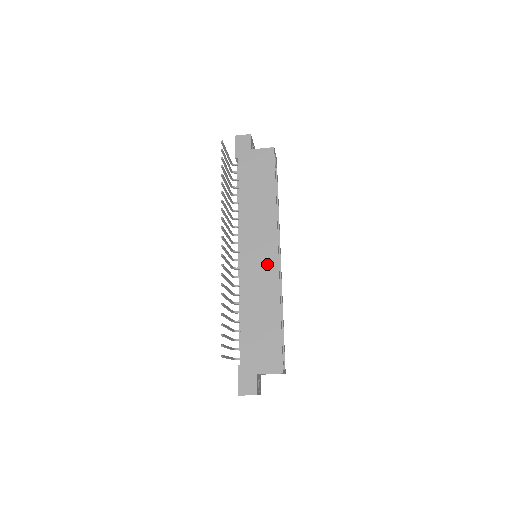
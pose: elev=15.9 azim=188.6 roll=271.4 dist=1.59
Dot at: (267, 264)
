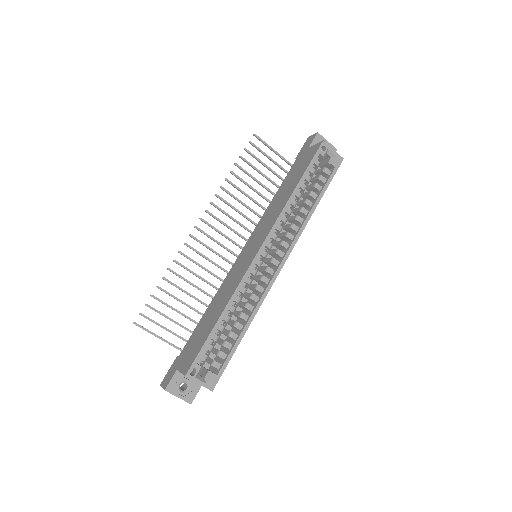
Dot at: (247, 261)
